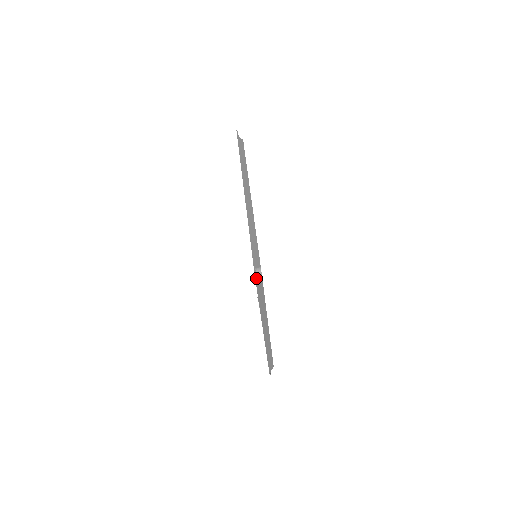
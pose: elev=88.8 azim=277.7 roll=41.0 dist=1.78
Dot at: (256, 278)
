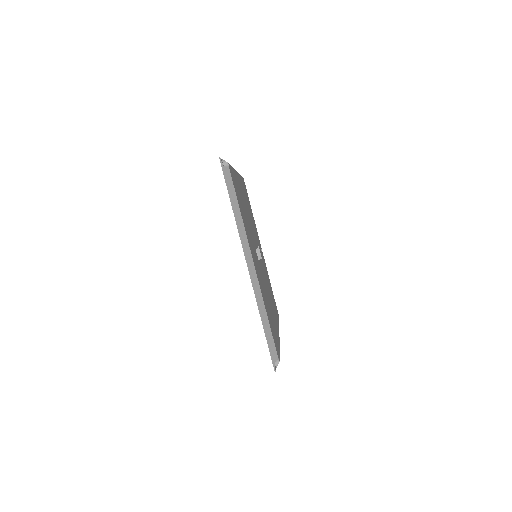
Dot at: occluded
